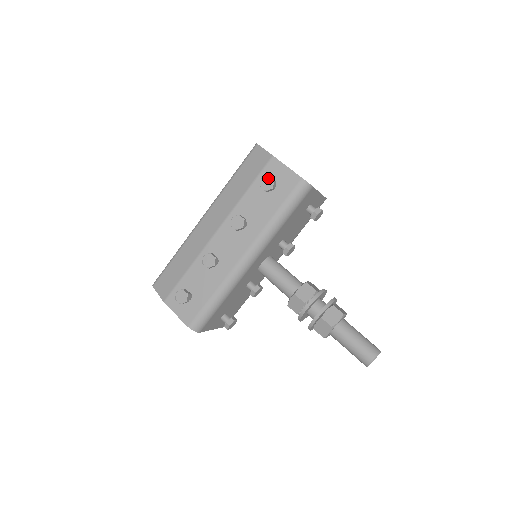
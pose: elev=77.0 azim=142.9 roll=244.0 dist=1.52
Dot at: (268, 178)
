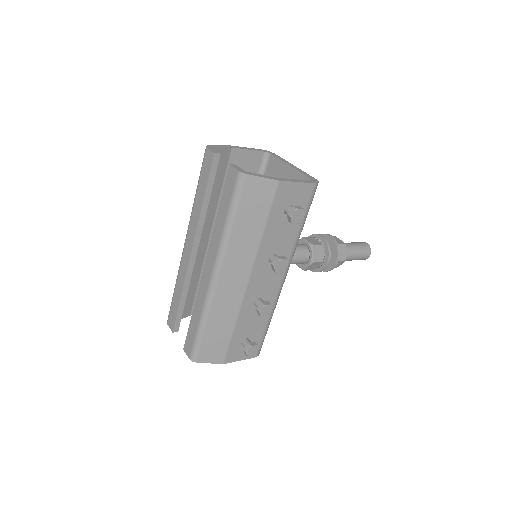
Dot at: (298, 211)
